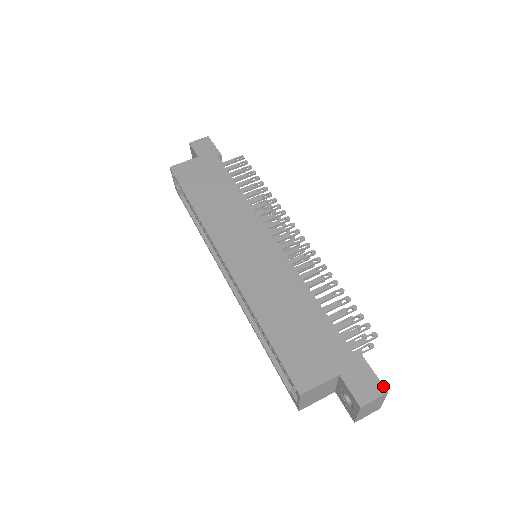
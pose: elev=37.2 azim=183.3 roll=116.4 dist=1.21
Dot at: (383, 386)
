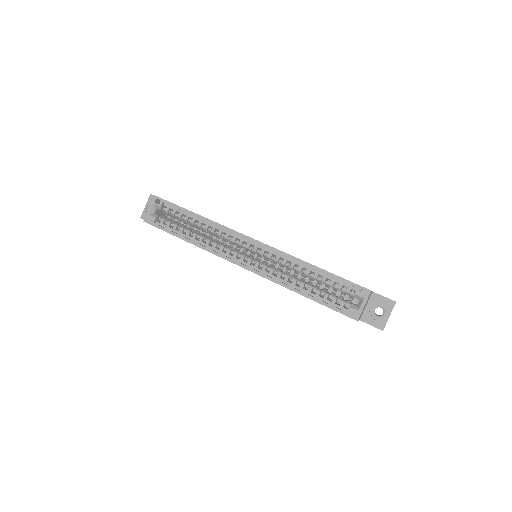
Dot at: occluded
